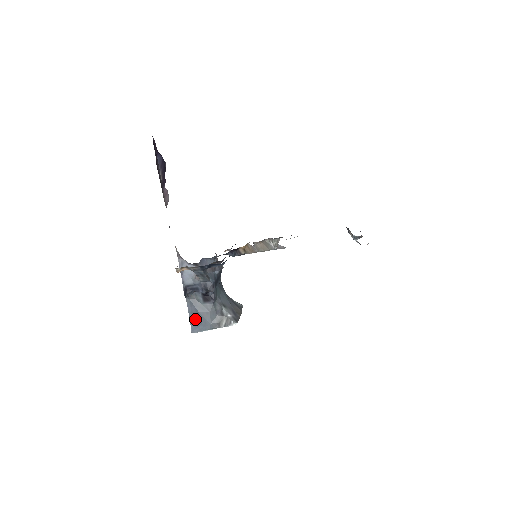
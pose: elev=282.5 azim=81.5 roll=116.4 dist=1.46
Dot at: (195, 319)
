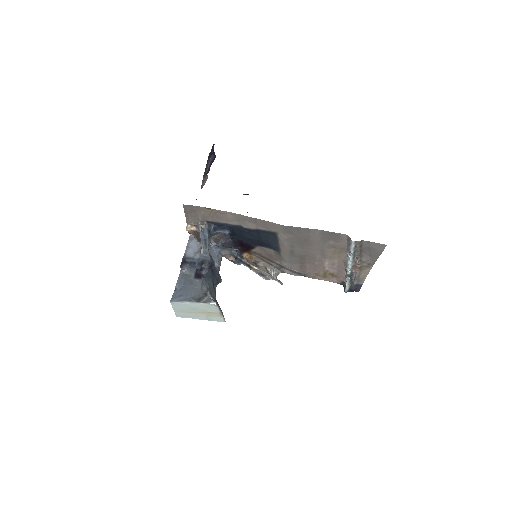
Dot at: (179, 290)
